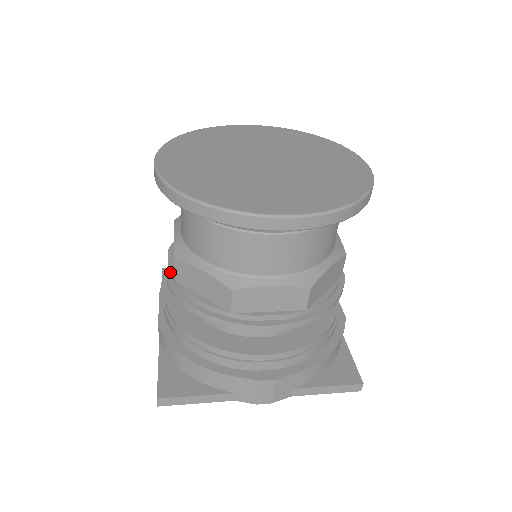
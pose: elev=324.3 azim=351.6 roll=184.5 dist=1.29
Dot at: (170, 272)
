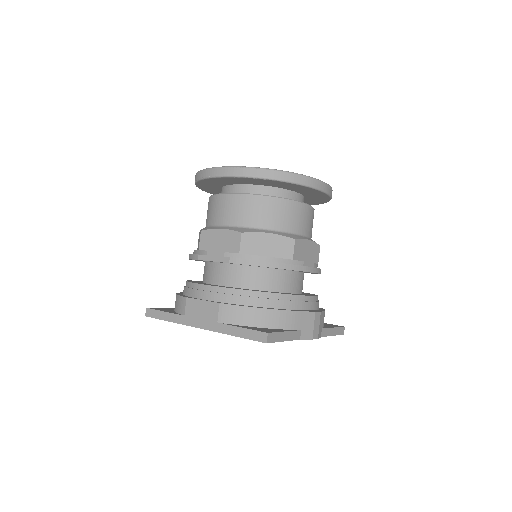
Dot at: (224, 256)
